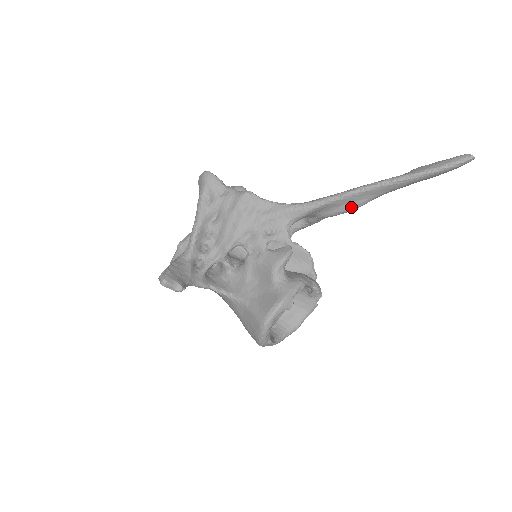
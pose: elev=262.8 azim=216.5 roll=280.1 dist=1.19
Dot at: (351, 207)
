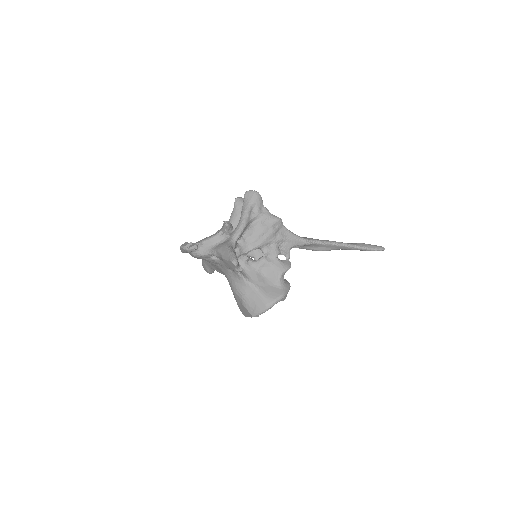
Dot at: (323, 250)
